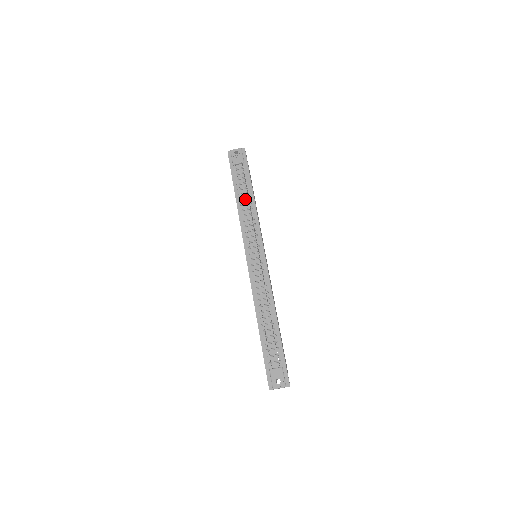
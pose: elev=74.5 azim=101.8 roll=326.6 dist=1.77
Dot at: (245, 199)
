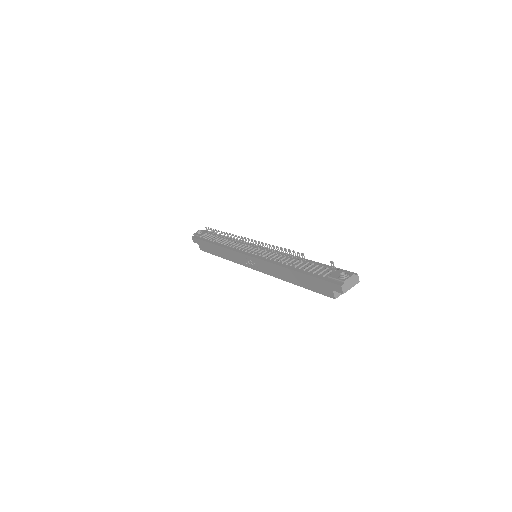
Dot at: (223, 241)
